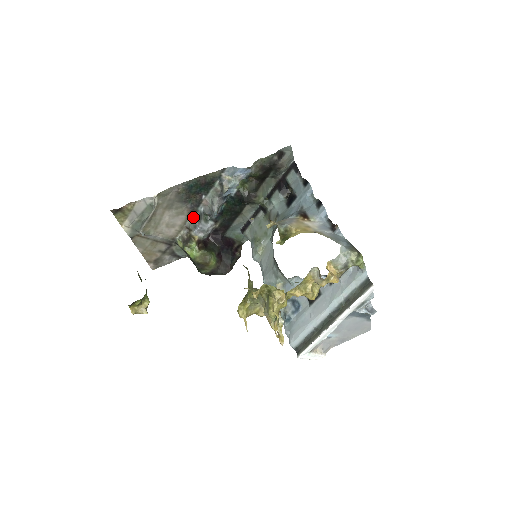
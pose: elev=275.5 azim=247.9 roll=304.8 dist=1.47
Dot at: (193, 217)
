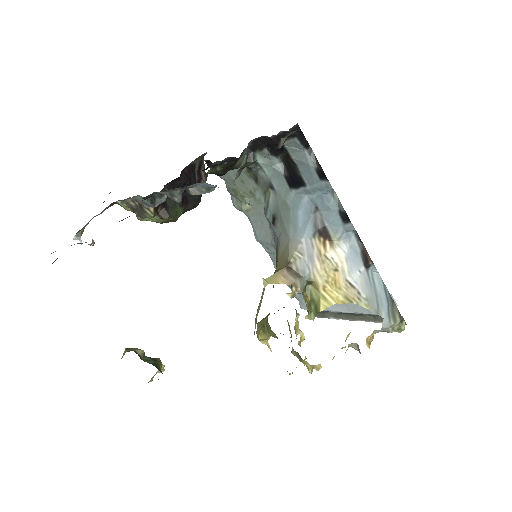
Dot at: (140, 197)
